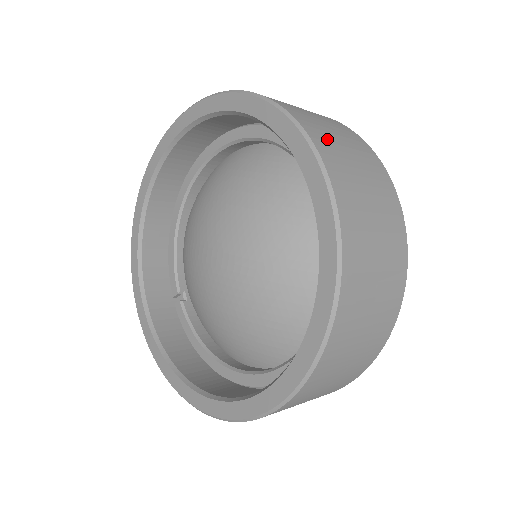
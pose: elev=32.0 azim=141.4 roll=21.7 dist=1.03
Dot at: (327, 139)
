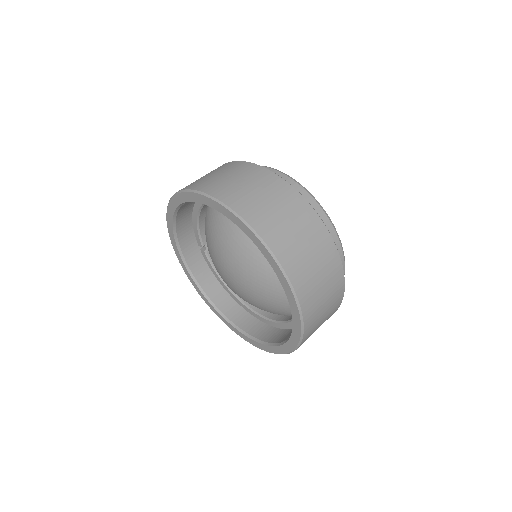
Dot at: (304, 274)
